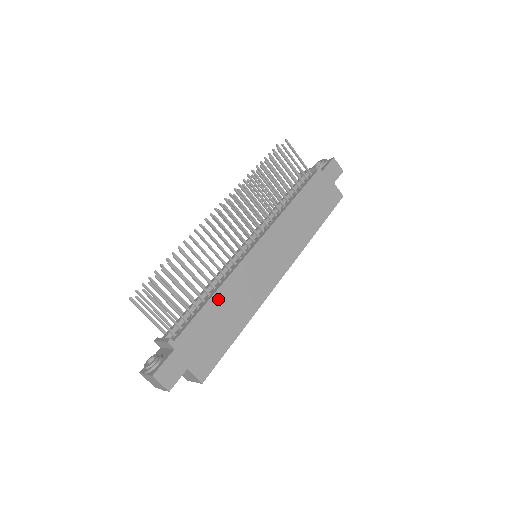
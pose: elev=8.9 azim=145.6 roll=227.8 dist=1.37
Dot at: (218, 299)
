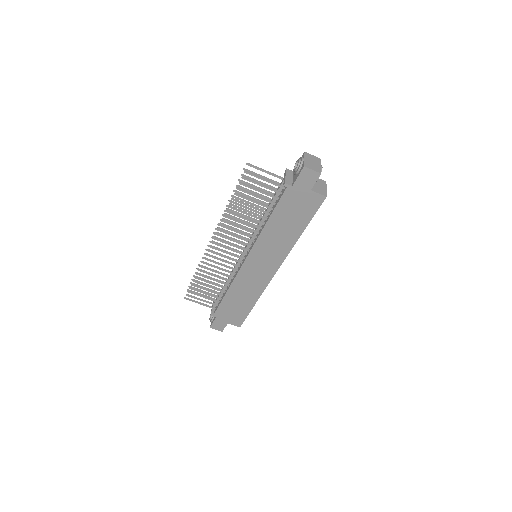
Dot at: (231, 294)
